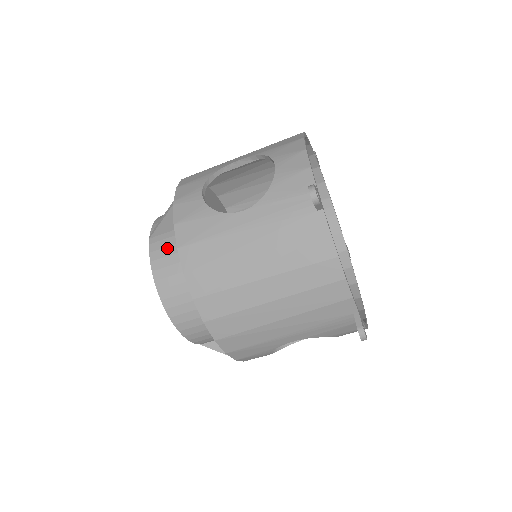
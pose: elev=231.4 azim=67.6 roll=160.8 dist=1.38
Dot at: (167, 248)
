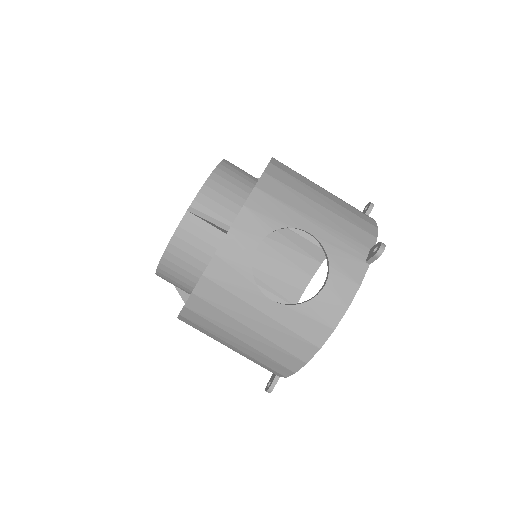
Dot at: occluded
